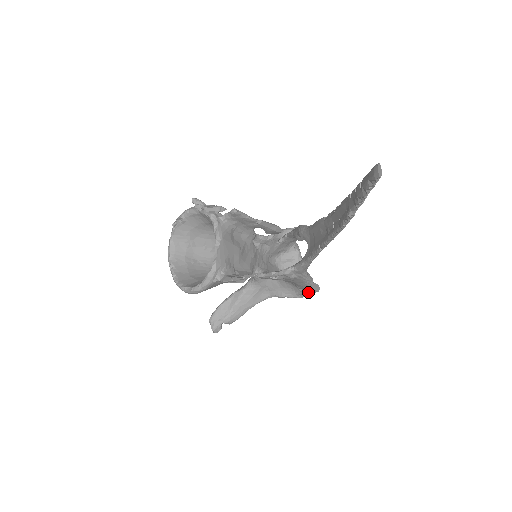
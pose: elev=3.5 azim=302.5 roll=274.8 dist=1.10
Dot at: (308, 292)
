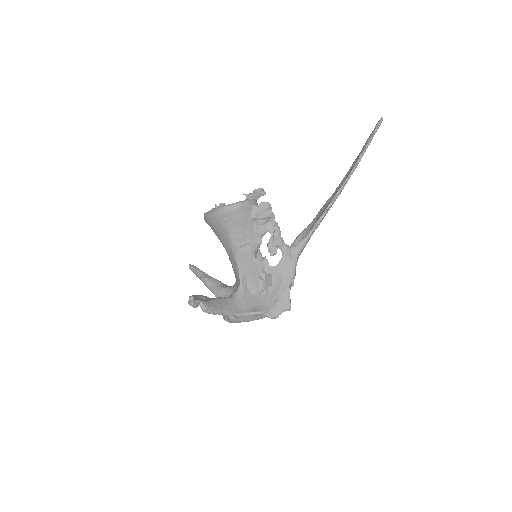
Dot at: (283, 305)
